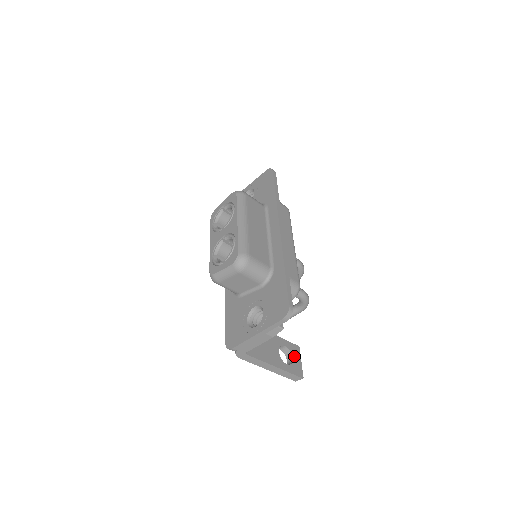
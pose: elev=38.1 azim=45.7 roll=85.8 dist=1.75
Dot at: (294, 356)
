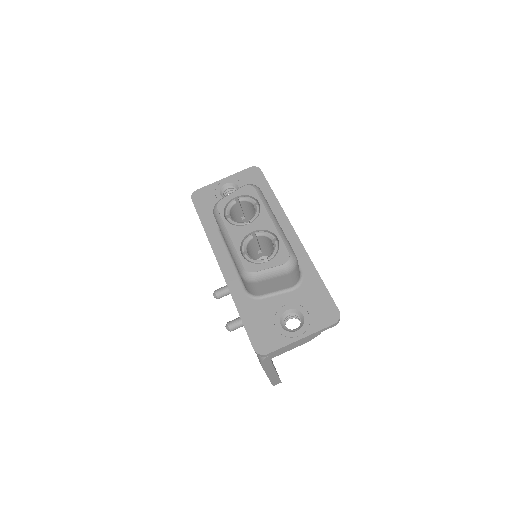
Dot at: (272, 361)
